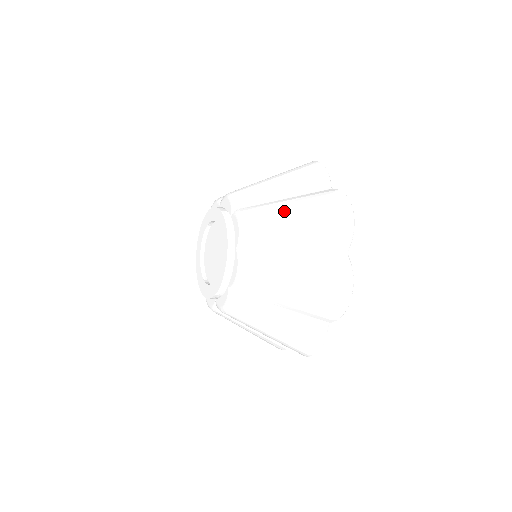
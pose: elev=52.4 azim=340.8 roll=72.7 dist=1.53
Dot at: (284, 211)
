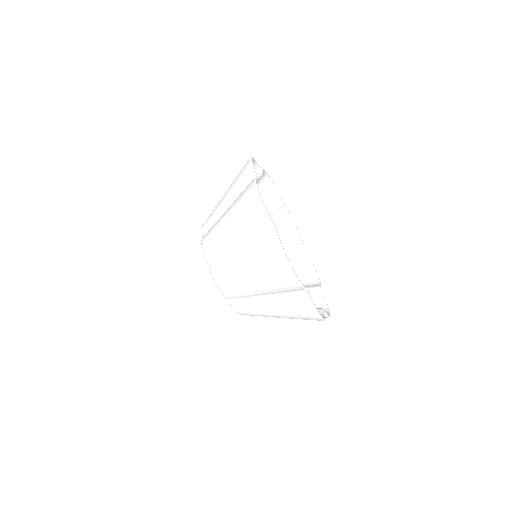
Dot at: (221, 223)
